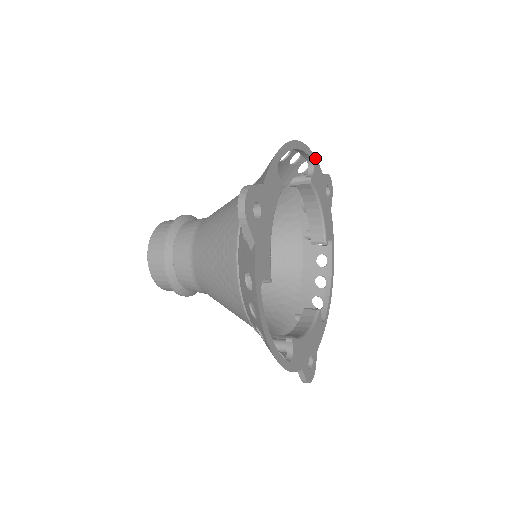
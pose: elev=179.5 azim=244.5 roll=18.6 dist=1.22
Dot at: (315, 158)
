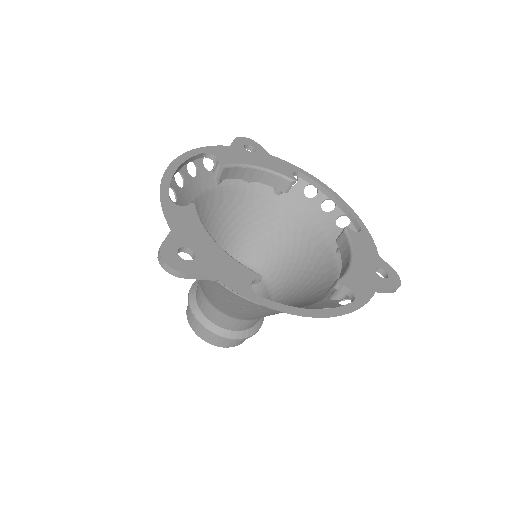
Dot at: (370, 235)
